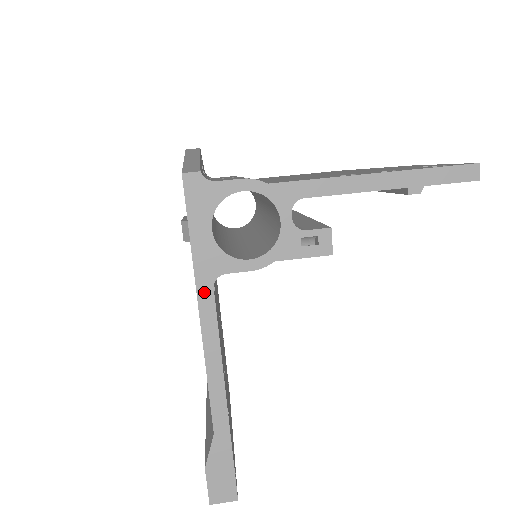
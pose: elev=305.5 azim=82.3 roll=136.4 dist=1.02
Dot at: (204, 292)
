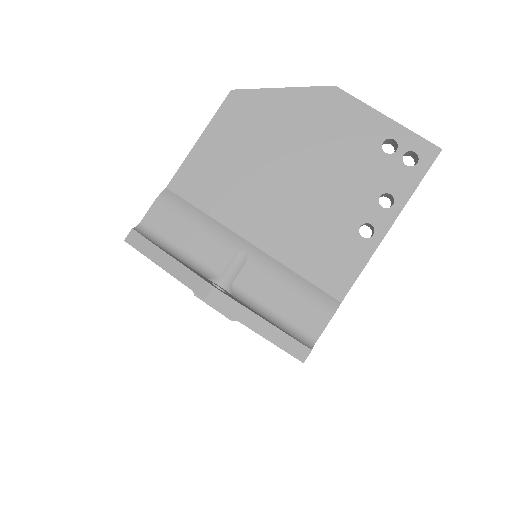
Dot at: occluded
